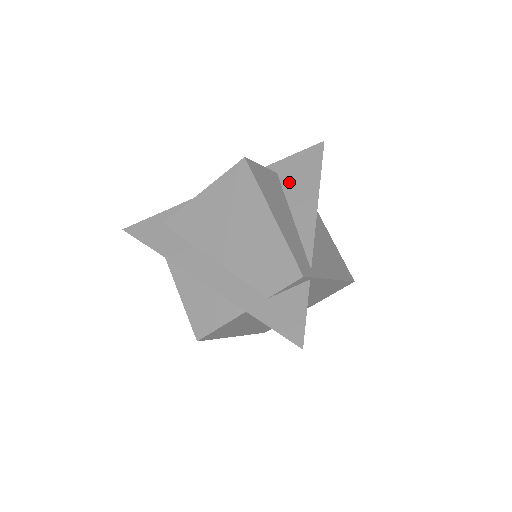
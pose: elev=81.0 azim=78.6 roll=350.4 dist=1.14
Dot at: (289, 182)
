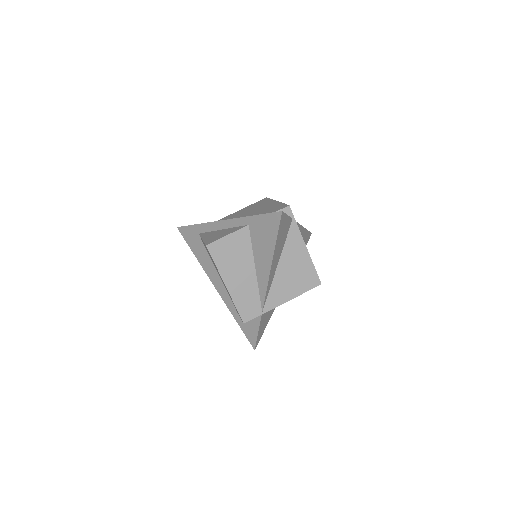
Dot at: occluded
